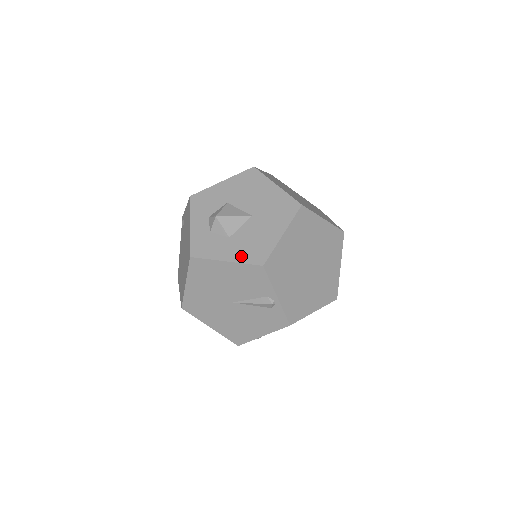
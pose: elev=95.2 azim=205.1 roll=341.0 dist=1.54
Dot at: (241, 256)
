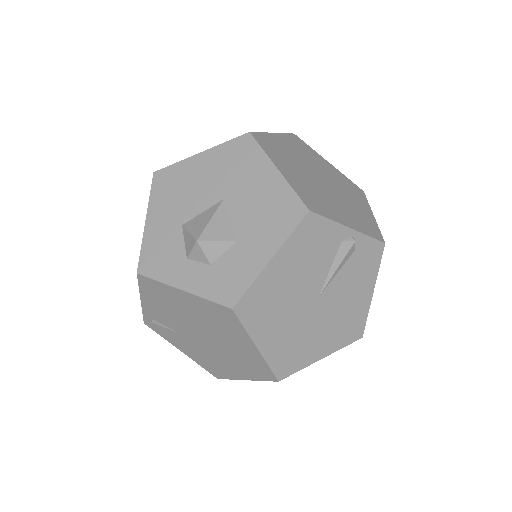
Dot at: (276, 235)
